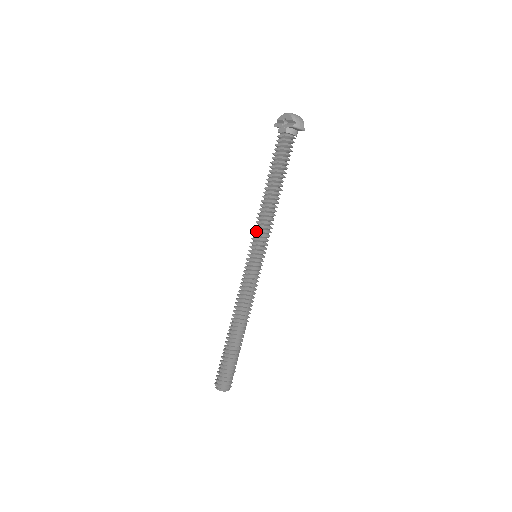
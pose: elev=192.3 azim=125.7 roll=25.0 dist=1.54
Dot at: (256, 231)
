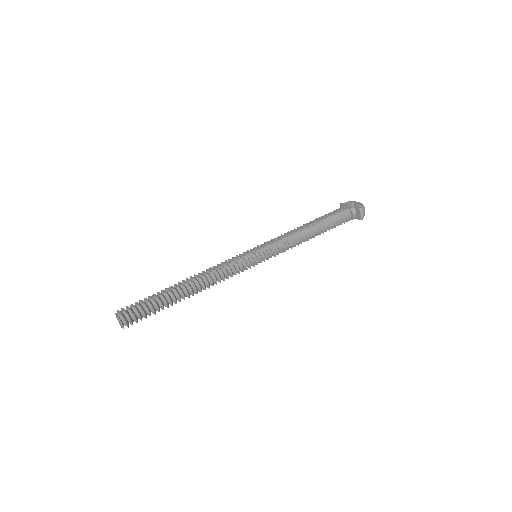
Dot at: (275, 240)
